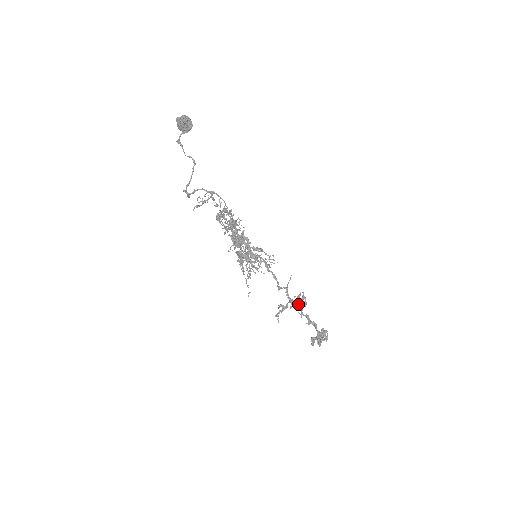
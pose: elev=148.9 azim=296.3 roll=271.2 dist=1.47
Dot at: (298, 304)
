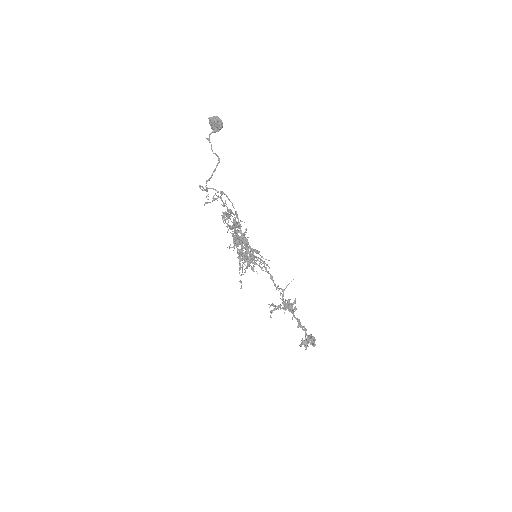
Dot at: (286, 308)
